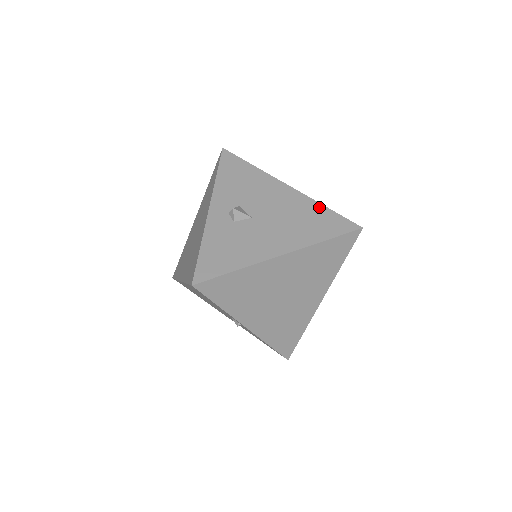
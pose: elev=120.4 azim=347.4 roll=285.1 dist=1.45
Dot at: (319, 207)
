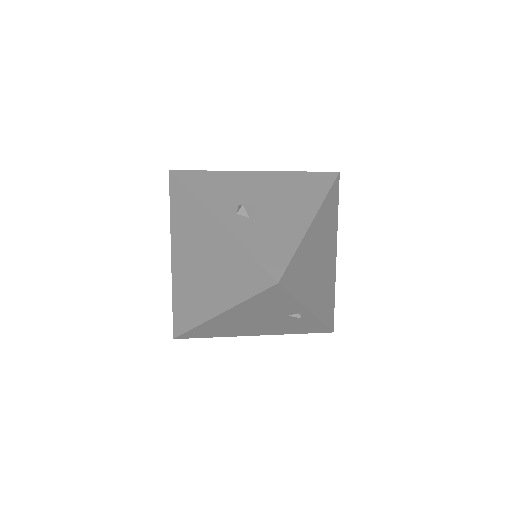
Dot at: (296, 174)
